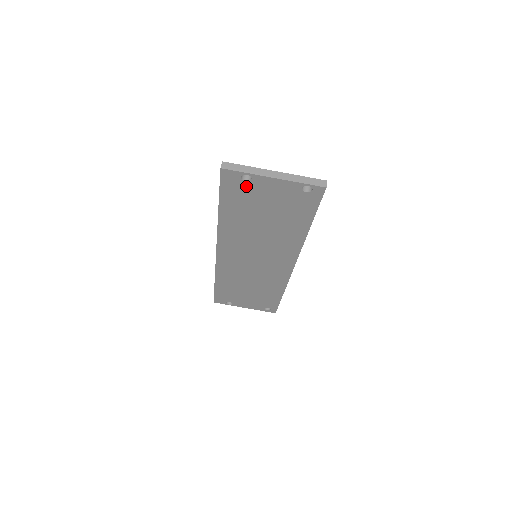
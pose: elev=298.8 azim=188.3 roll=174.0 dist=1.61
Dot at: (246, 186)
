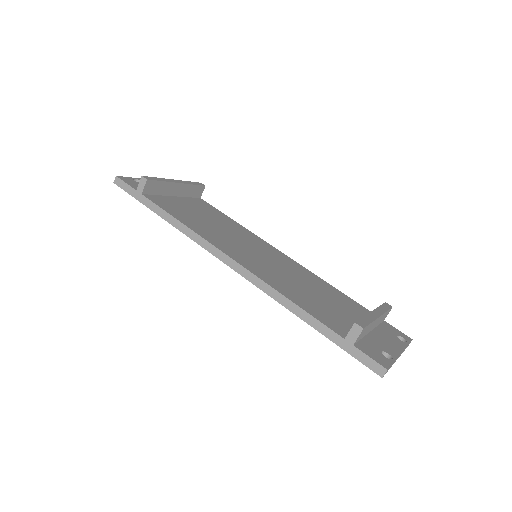
Dot at: occluded
